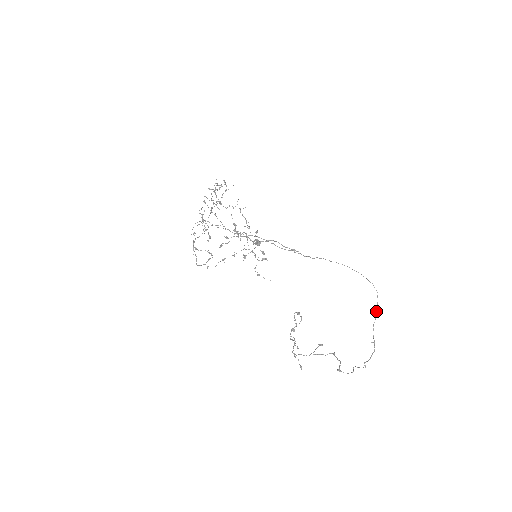
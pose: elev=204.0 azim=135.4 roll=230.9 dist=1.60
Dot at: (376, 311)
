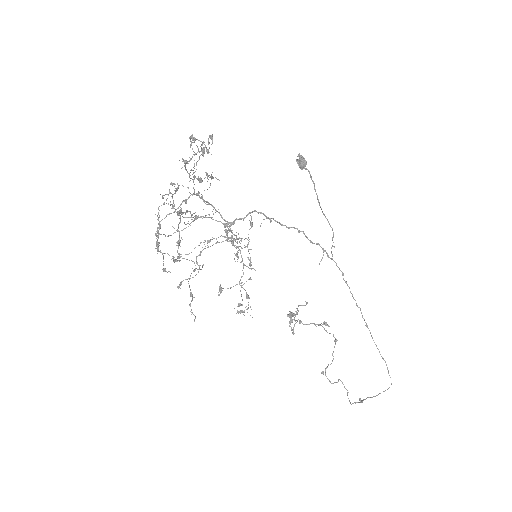
Dot at: occluded
